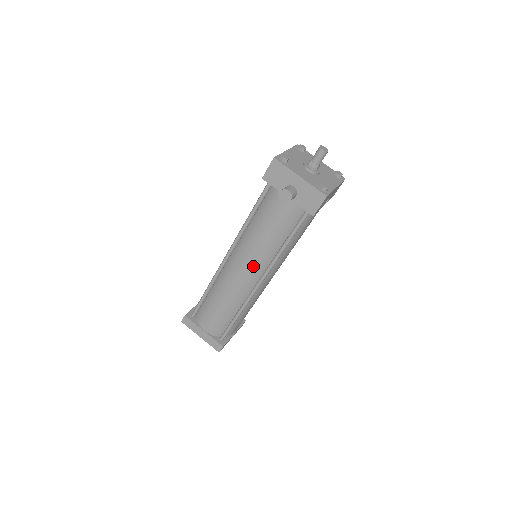
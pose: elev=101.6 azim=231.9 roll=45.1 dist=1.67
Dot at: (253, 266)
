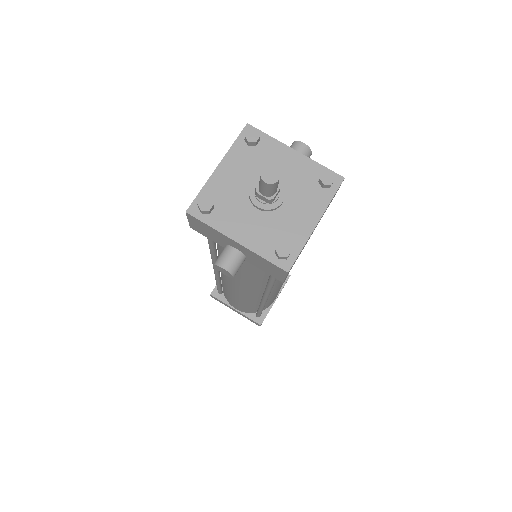
Dot at: (246, 289)
